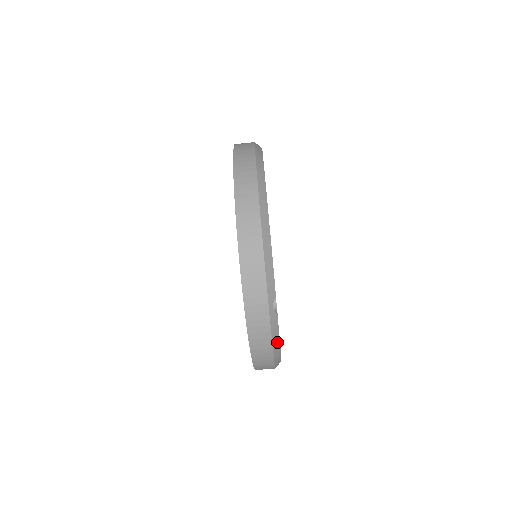
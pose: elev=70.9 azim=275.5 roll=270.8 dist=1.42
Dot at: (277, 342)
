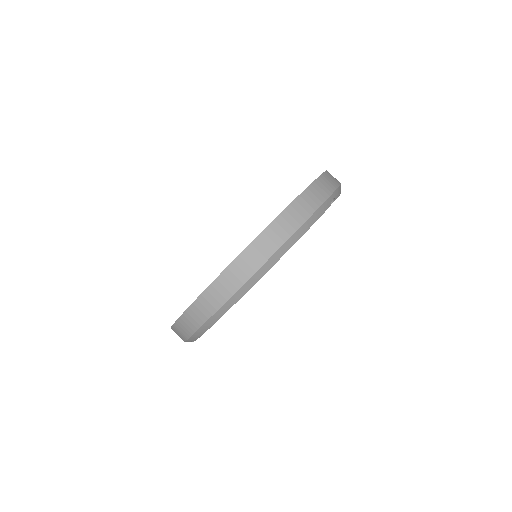
Dot at: (313, 221)
